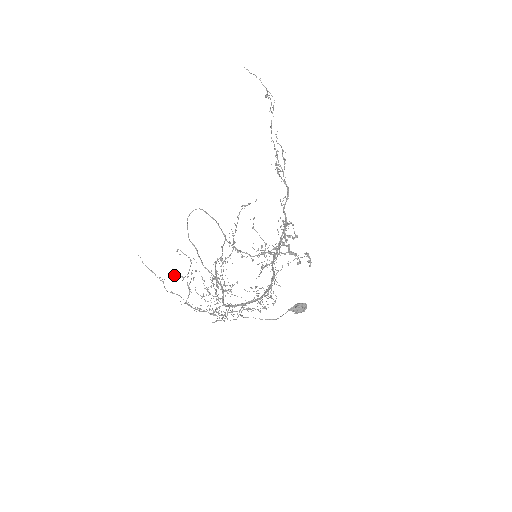
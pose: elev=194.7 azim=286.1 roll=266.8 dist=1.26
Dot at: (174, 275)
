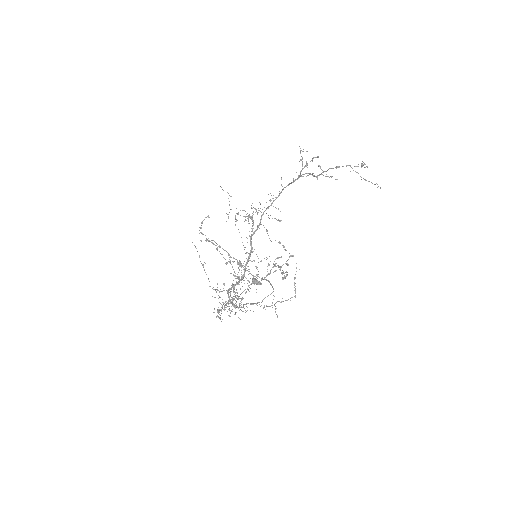
Dot at: occluded
